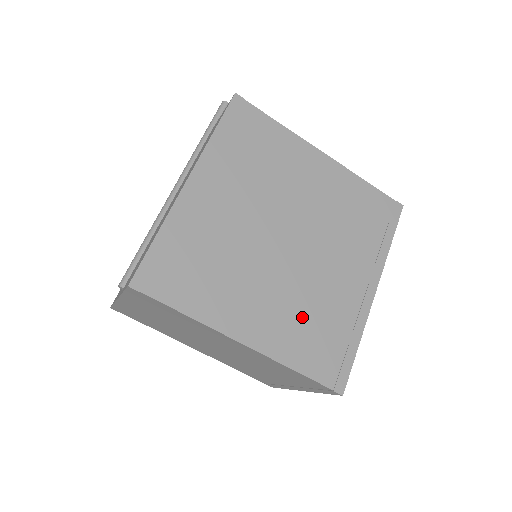
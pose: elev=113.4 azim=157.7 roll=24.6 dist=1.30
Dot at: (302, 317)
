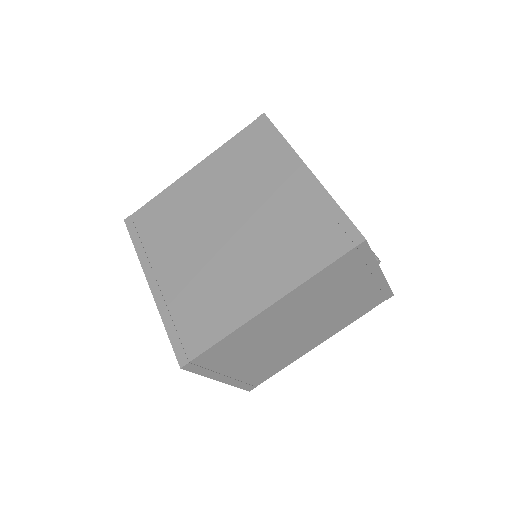
Dot at: (284, 245)
